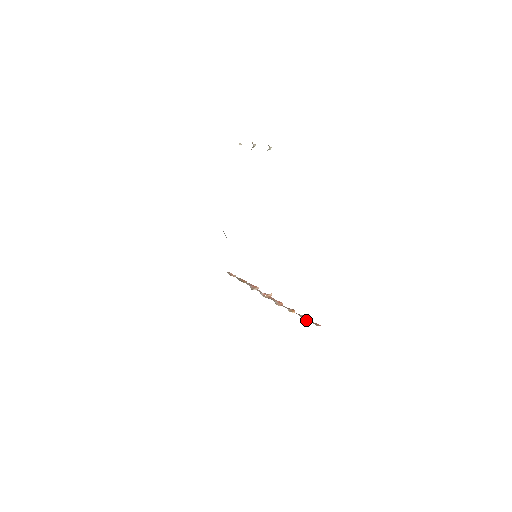
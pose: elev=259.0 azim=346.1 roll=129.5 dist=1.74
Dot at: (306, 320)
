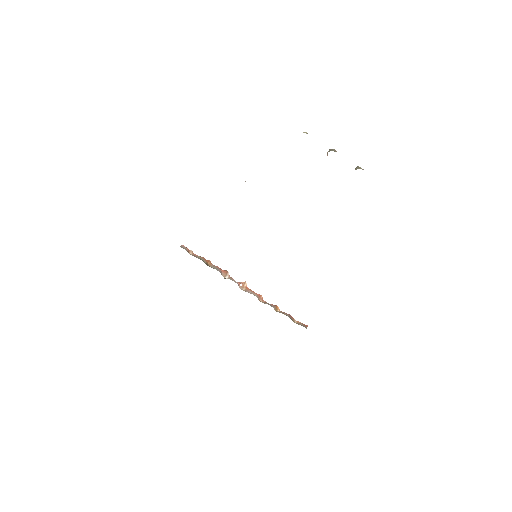
Dot at: (294, 321)
